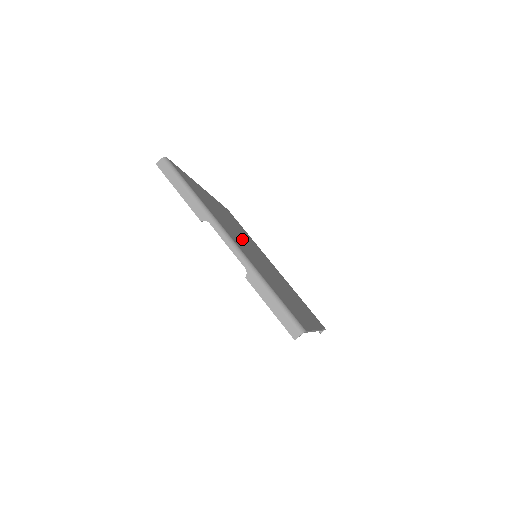
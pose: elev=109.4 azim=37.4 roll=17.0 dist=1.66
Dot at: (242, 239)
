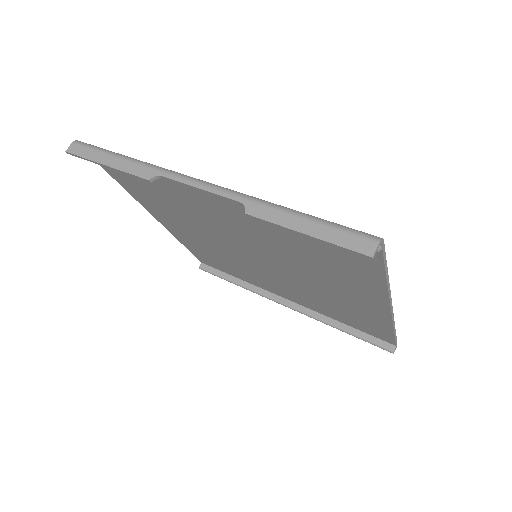
Dot at: occluded
